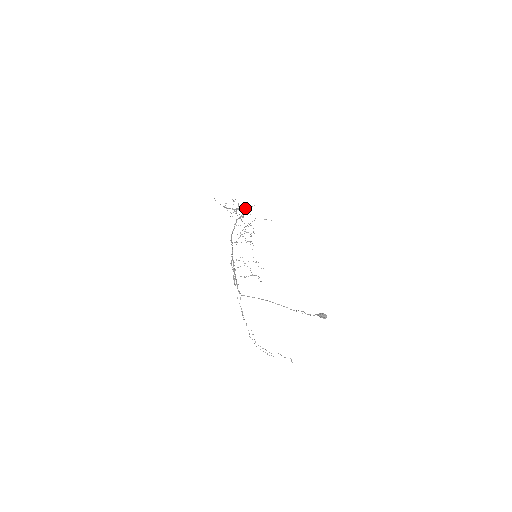
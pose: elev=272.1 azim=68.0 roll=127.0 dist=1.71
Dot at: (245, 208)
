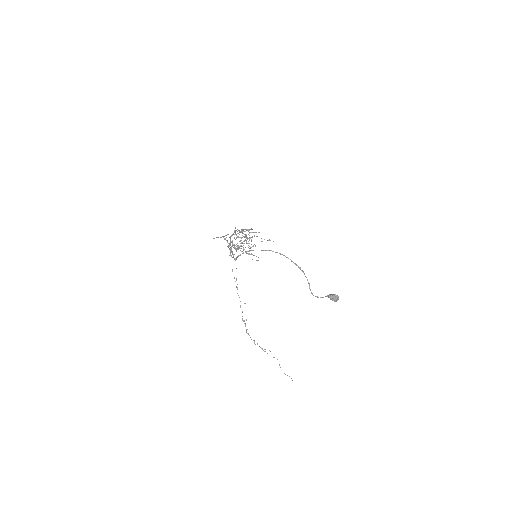
Dot at: (247, 230)
